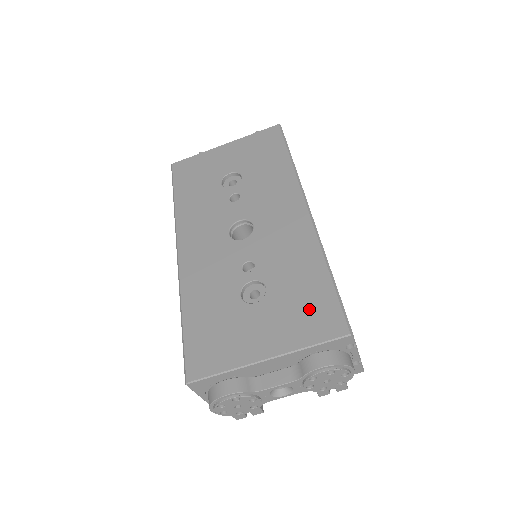
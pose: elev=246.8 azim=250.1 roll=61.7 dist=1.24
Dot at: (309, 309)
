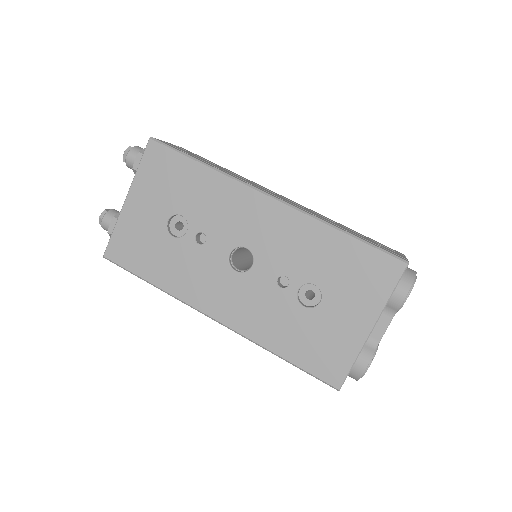
Dot at: (363, 272)
